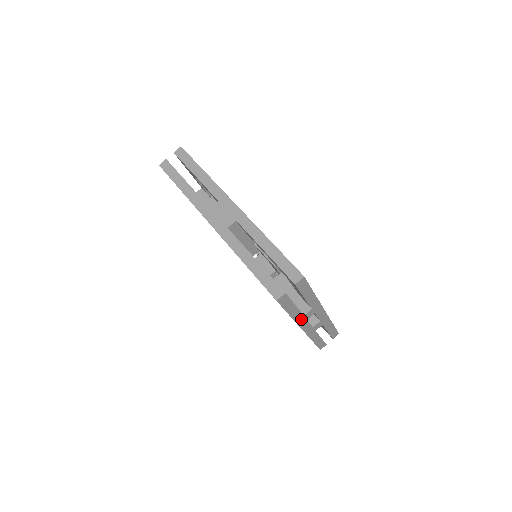
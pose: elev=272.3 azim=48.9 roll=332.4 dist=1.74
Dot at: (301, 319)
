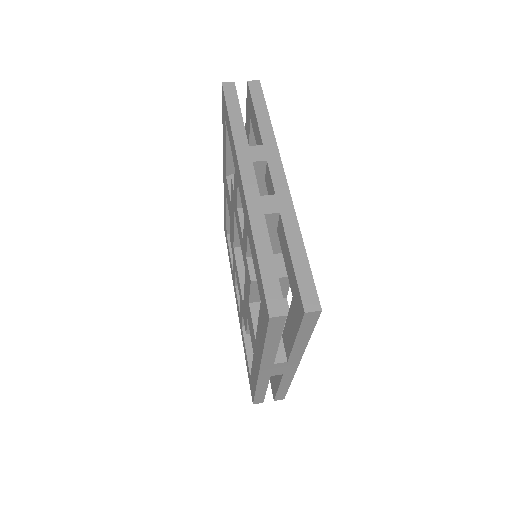
Dot at: (244, 150)
